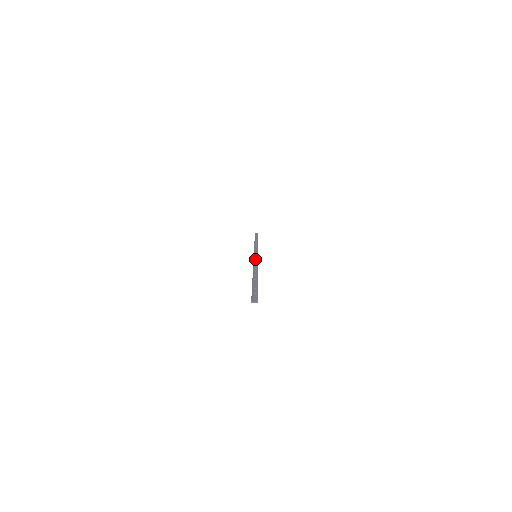
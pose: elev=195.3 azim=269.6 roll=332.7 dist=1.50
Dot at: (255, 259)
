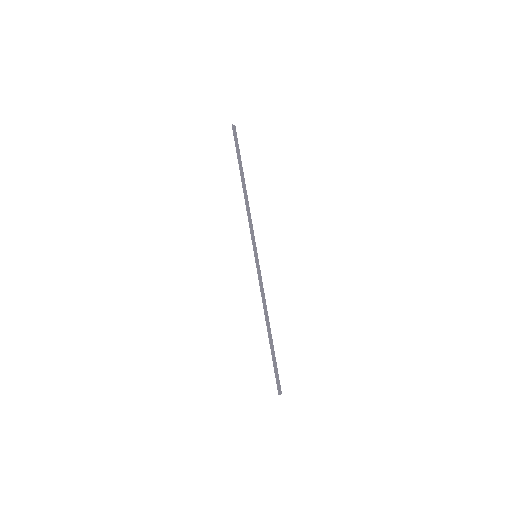
Dot at: (258, 270)
